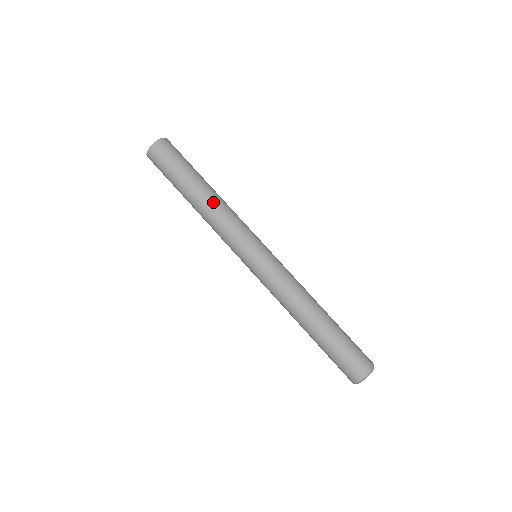
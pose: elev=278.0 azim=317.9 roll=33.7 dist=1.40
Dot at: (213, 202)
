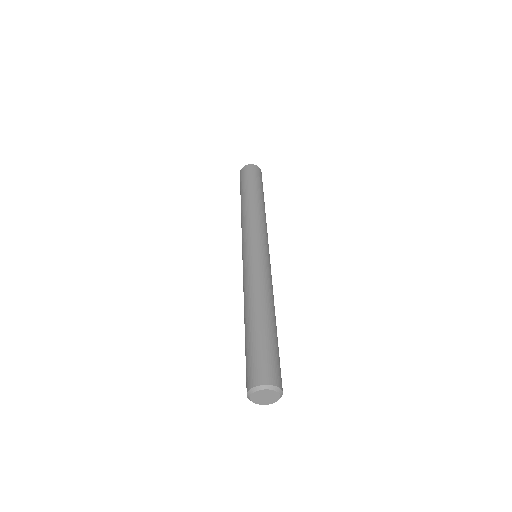
Dot at: (249, 206)
